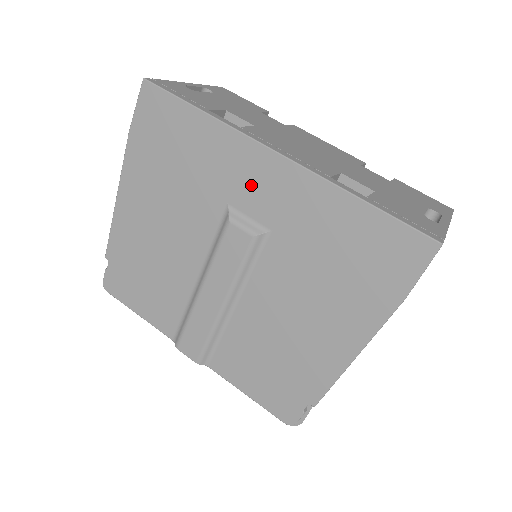
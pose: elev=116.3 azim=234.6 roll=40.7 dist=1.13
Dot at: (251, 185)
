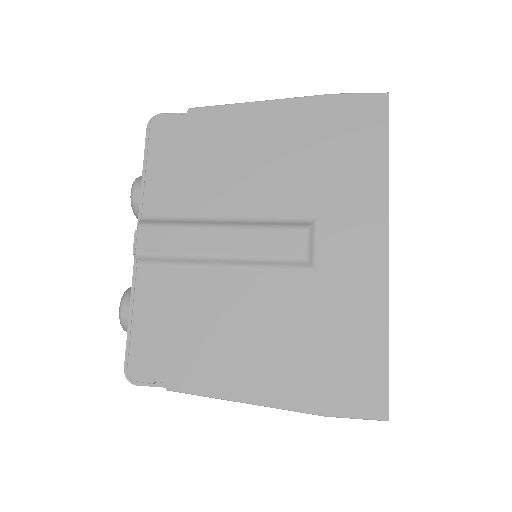
Dot at: (348, 235)
